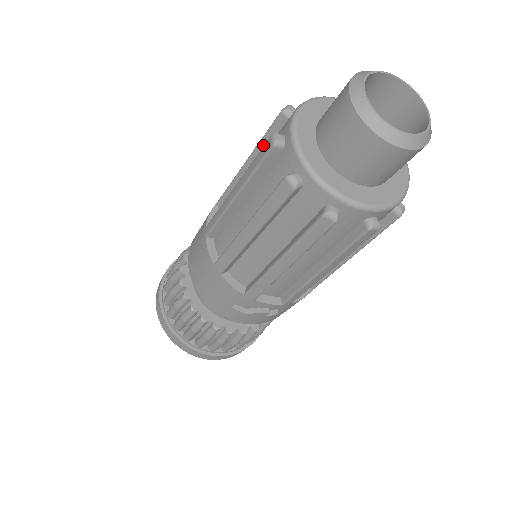
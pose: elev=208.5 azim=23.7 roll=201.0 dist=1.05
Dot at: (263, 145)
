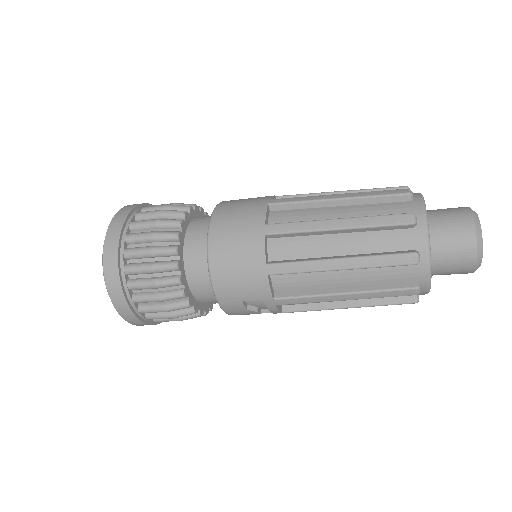
Dot at: (370, 200)
